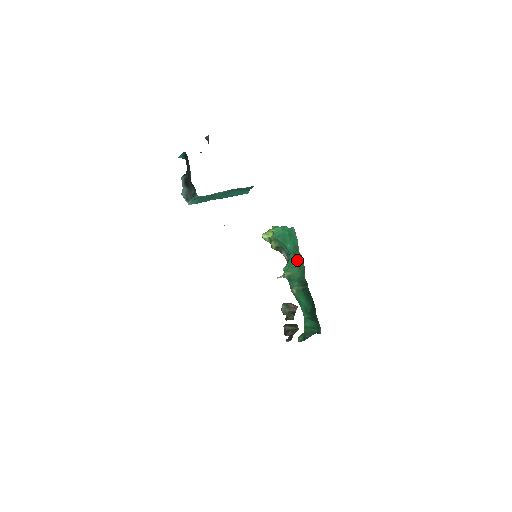
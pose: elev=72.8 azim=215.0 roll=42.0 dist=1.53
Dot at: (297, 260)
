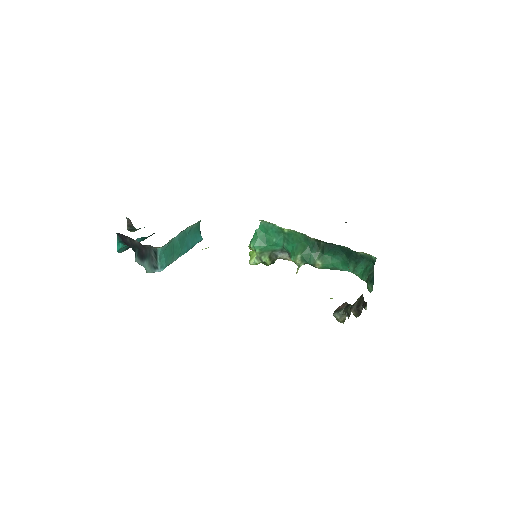
Dot at: (292, 240)
